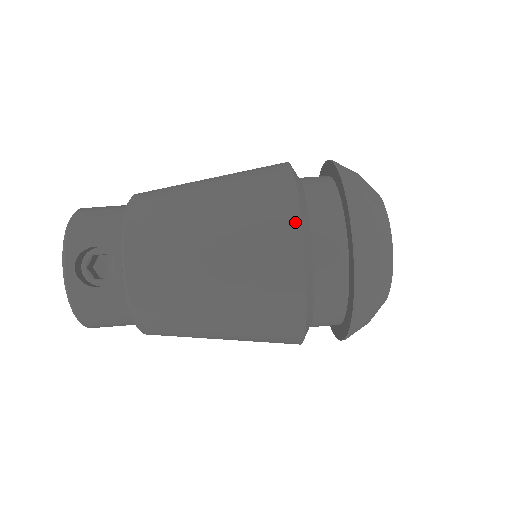
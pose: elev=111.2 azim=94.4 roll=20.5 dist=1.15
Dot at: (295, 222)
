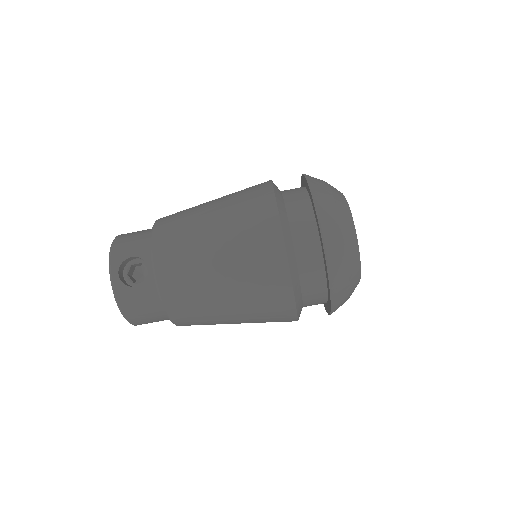
Dot at: (275, 218)
